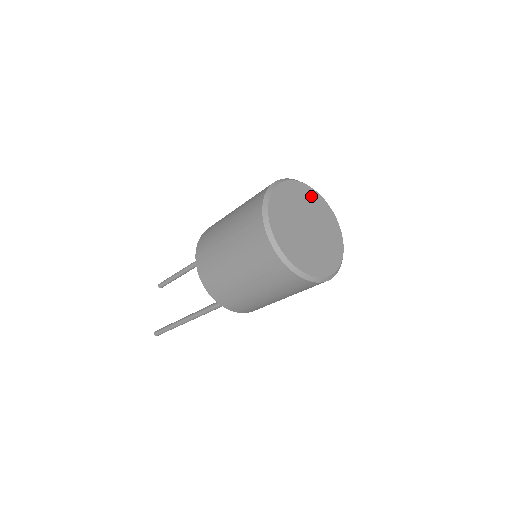
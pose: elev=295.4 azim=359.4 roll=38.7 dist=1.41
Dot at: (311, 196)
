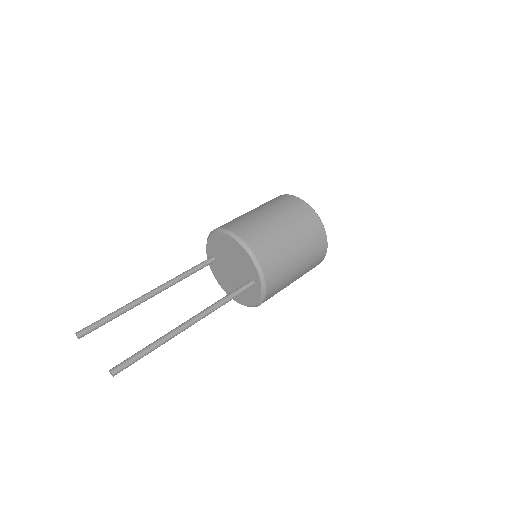
Dot at: occluded
